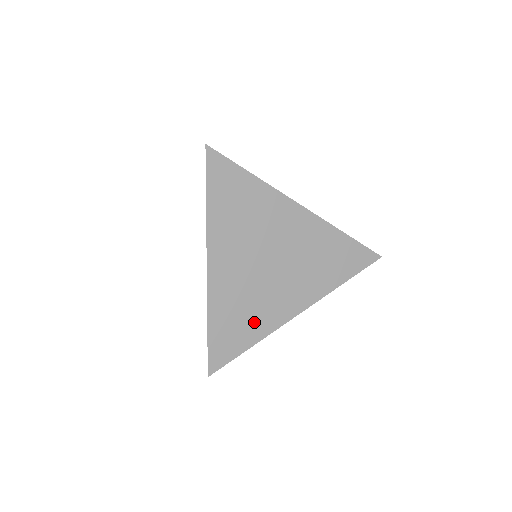
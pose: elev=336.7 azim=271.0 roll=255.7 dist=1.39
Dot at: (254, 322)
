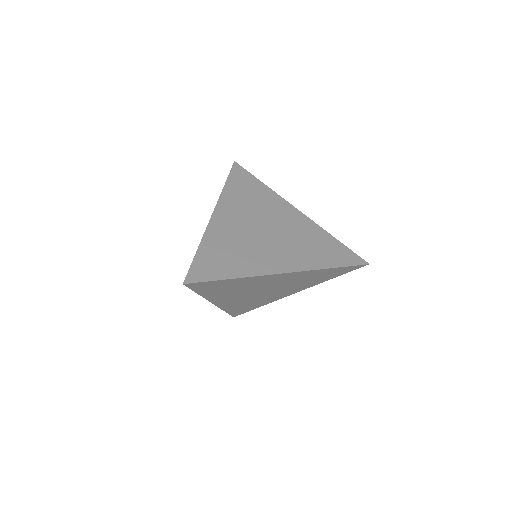
Dot at: (240, 262)
